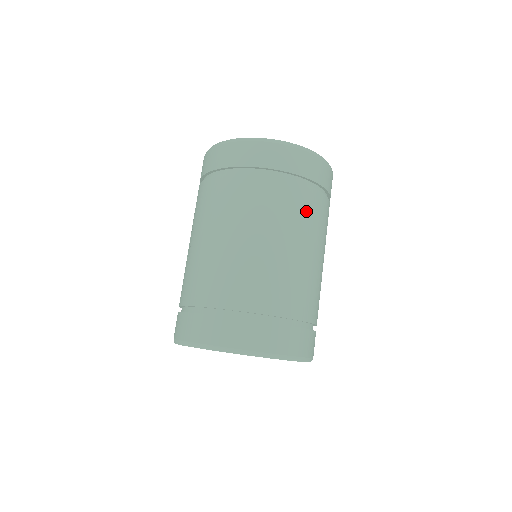
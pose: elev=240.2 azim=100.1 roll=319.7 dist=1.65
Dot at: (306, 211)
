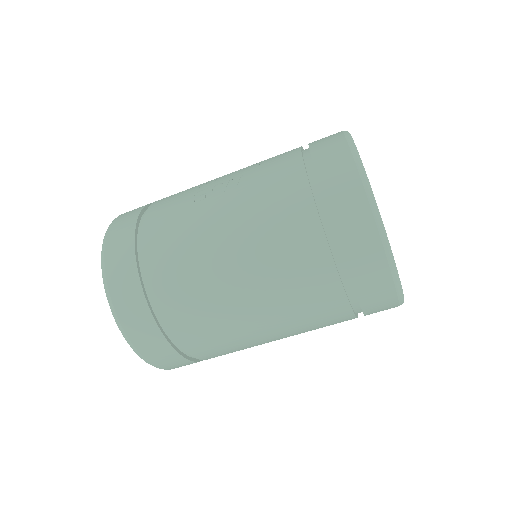
Dot at: (320, 322)
